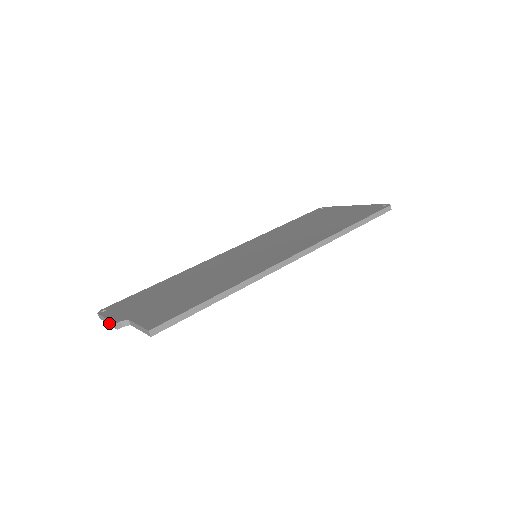
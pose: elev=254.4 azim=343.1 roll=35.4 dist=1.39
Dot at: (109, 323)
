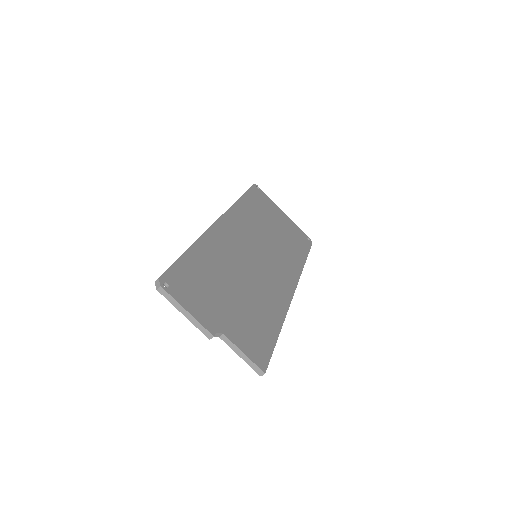
Dot at: (193, 321)
